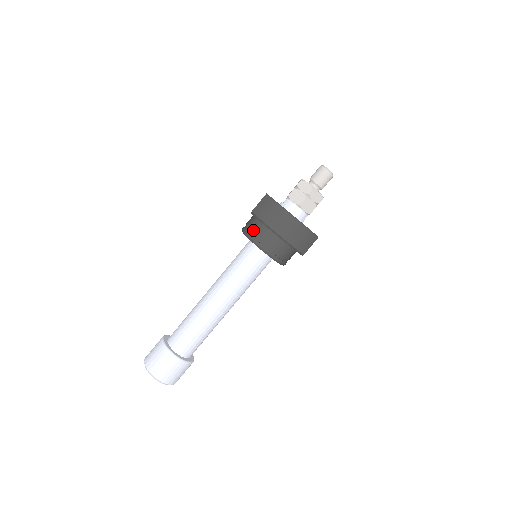
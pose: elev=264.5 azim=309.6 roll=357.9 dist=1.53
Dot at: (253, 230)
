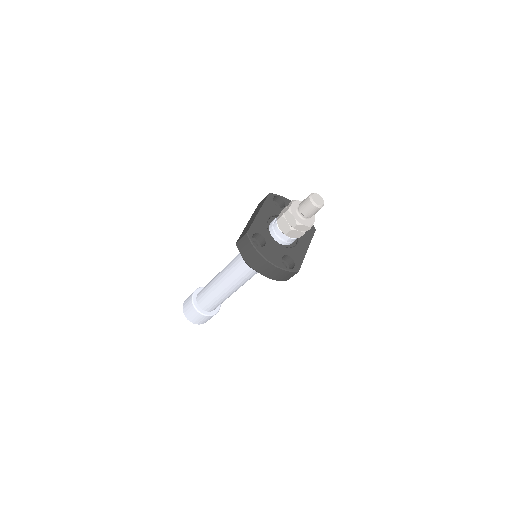
Dot at: occluded
